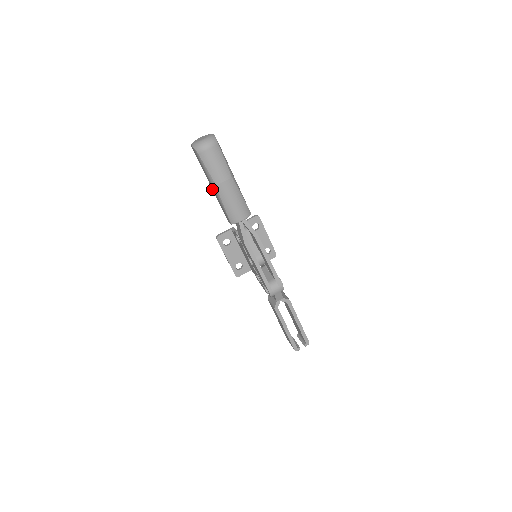
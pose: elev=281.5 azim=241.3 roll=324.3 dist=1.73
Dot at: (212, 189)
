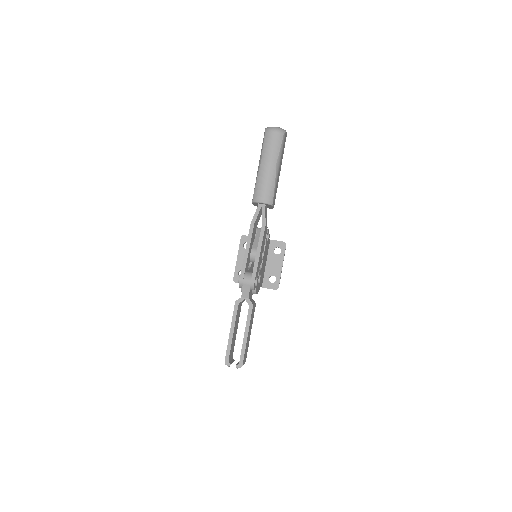
Dot at: occluded
